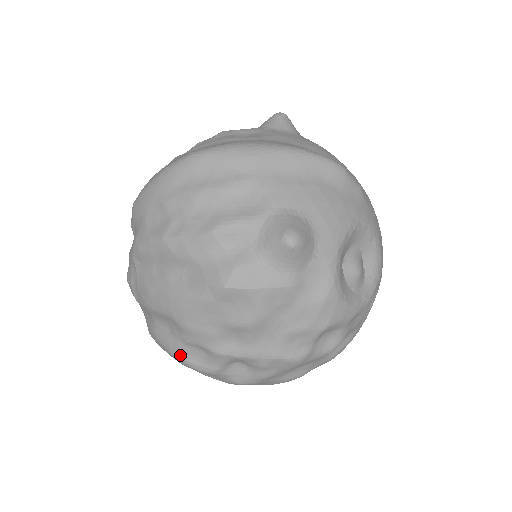
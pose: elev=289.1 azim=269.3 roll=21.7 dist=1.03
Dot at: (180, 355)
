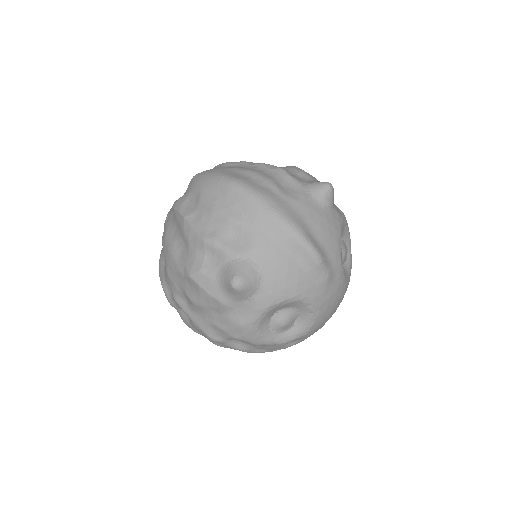
Dot at: (162, 281)
